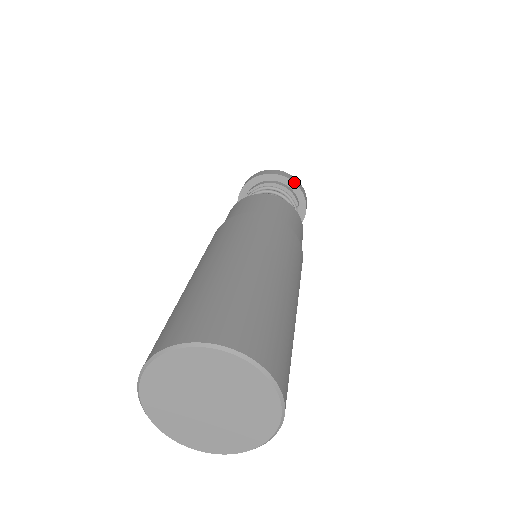
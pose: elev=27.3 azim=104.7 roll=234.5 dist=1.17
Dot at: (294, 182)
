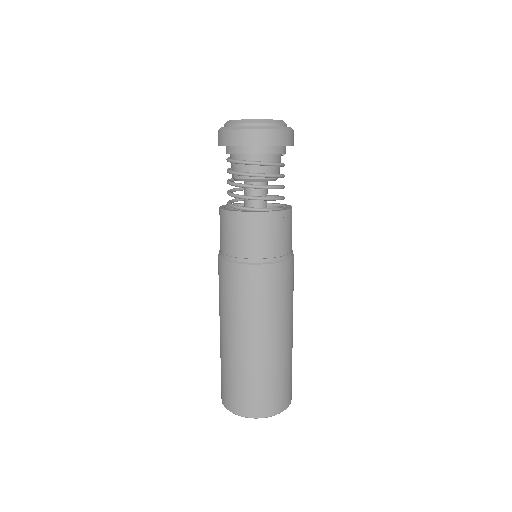
Dot at: (284, 145)
